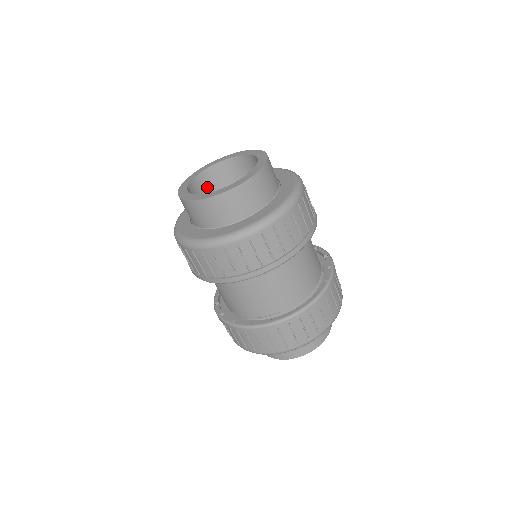
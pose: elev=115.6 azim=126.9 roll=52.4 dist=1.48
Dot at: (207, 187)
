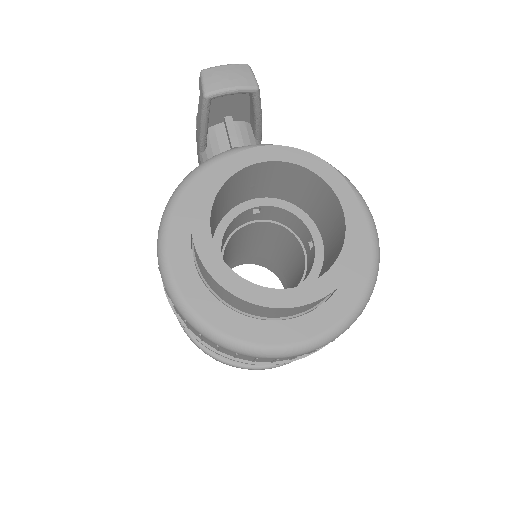
Dot at: (245, 180)
